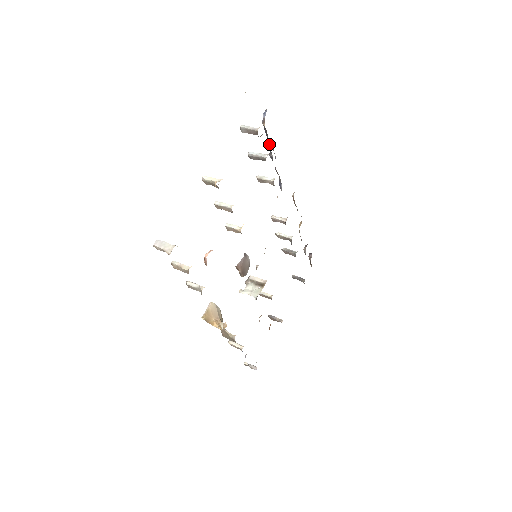
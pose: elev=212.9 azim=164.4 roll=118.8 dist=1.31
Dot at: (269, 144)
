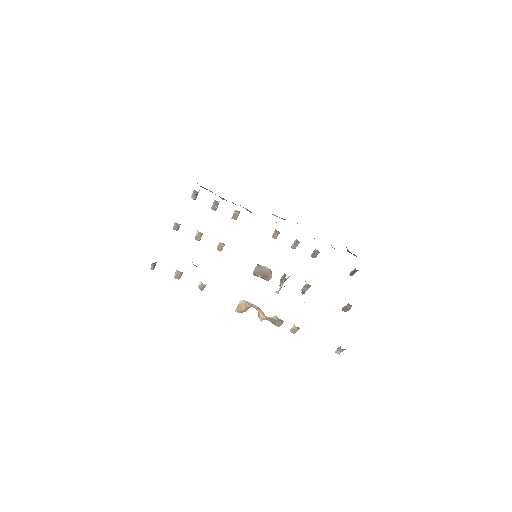
Dot at: occluded
